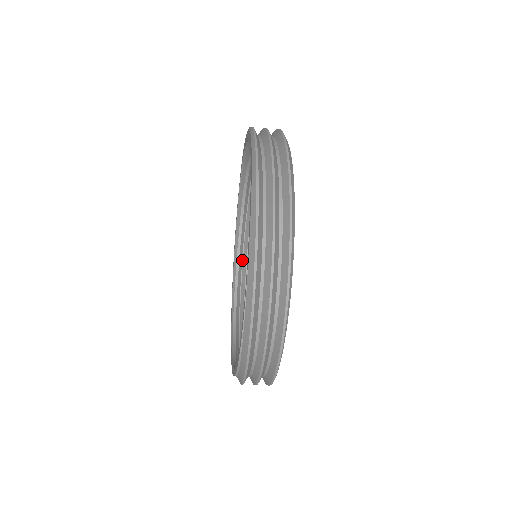
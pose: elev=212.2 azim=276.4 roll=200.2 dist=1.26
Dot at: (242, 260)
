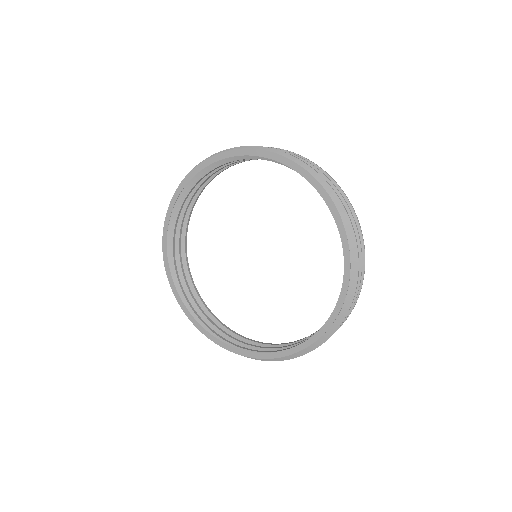
Dot at: occluded
